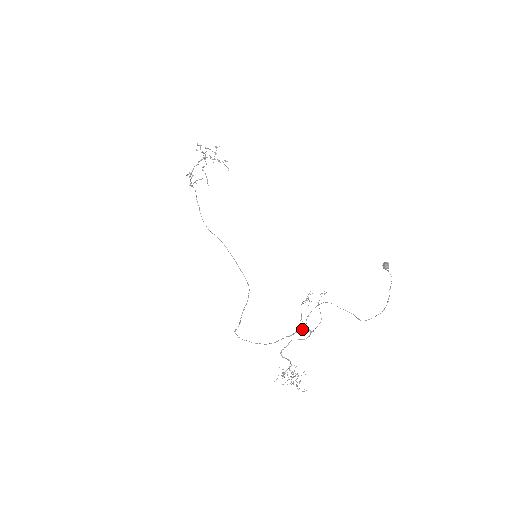
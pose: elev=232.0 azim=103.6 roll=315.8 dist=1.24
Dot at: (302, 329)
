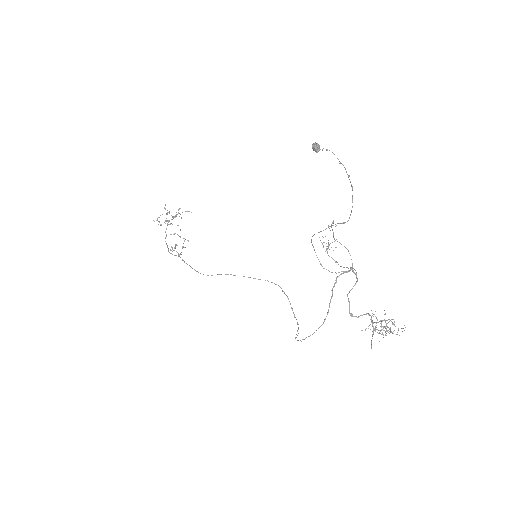
Dot at: occluded
